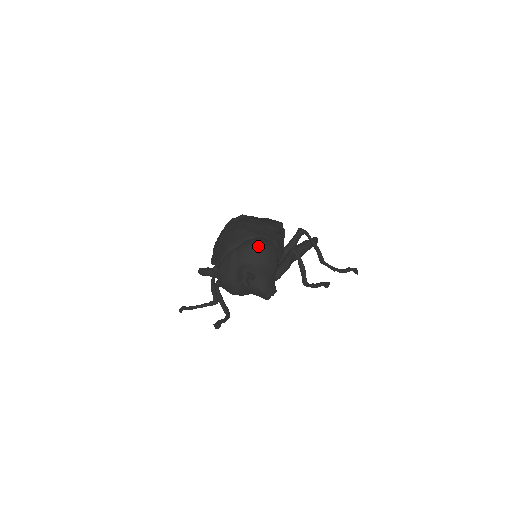
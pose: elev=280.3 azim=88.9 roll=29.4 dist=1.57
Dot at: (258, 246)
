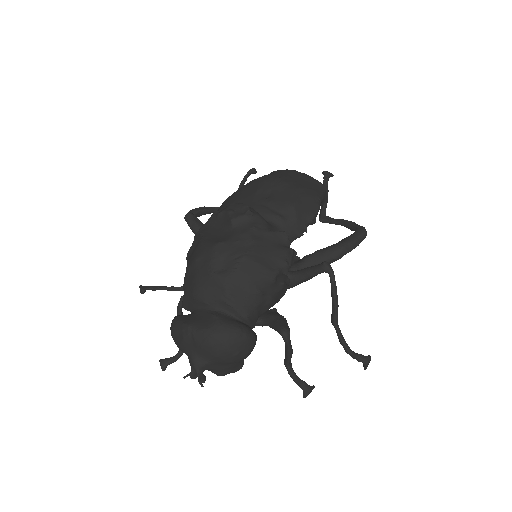
Dot at: (222, 347)
